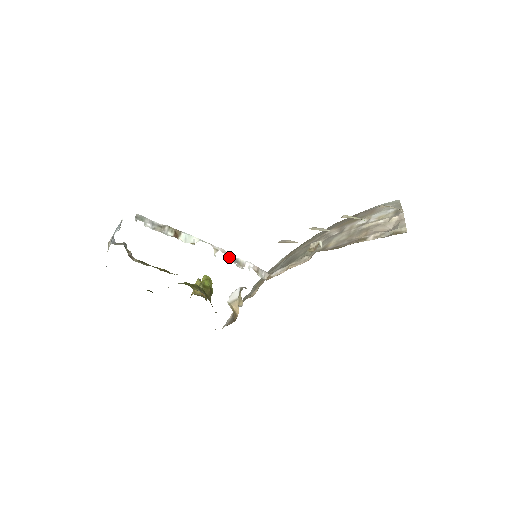
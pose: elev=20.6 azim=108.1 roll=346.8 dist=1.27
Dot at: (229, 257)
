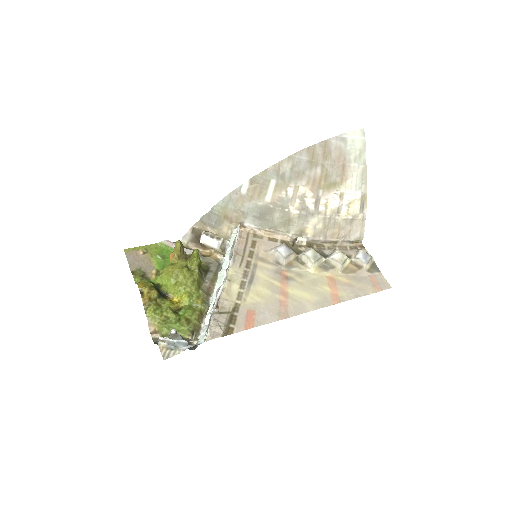
Dot at: (231, 257)
